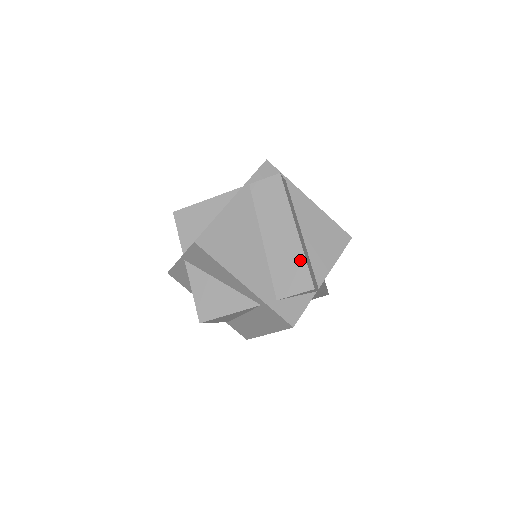
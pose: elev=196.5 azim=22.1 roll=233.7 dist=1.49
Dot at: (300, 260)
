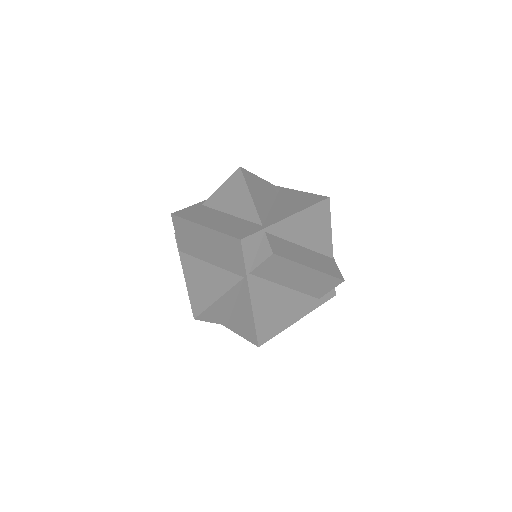
Dot at: (325, 278)
